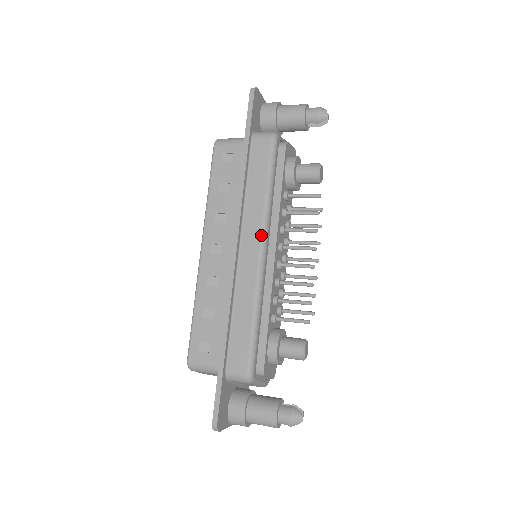
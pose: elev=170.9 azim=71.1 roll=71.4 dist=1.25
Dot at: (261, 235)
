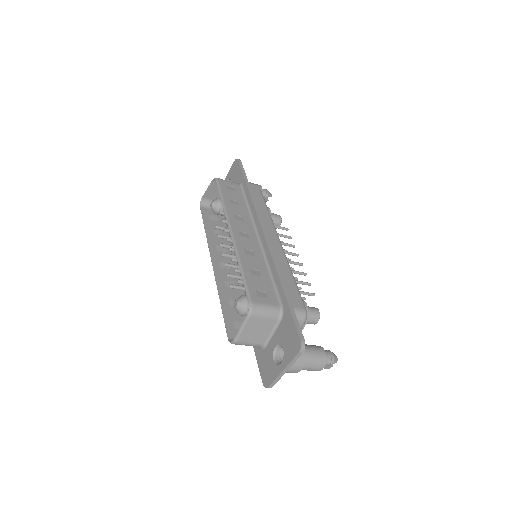
Dot at: (276, 231)
